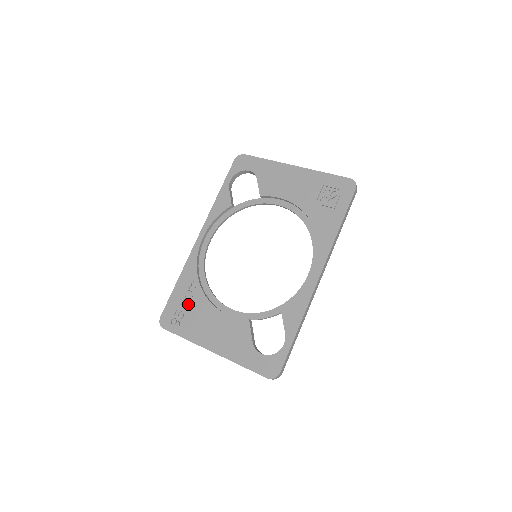
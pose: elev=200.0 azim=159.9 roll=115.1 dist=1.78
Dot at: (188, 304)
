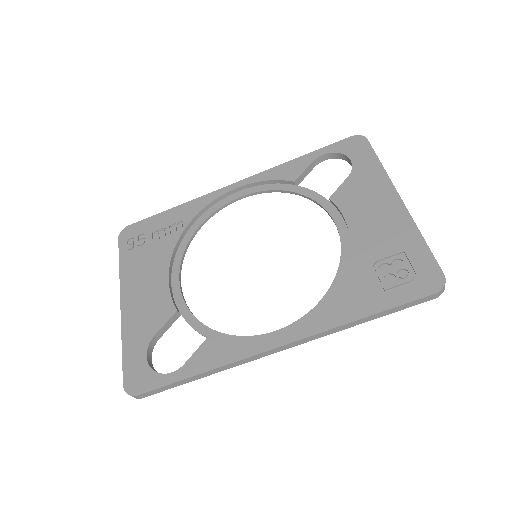
Dot at: (156, 238)
